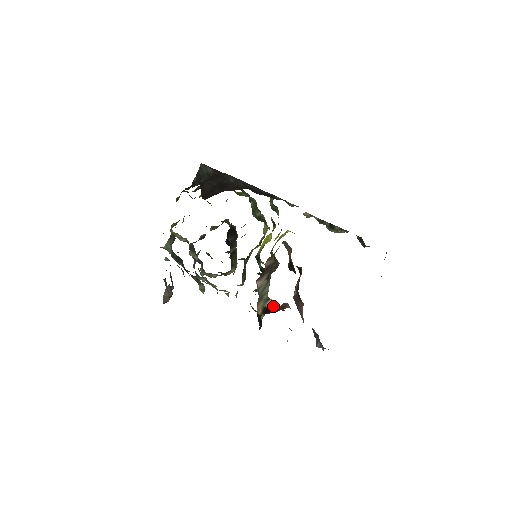
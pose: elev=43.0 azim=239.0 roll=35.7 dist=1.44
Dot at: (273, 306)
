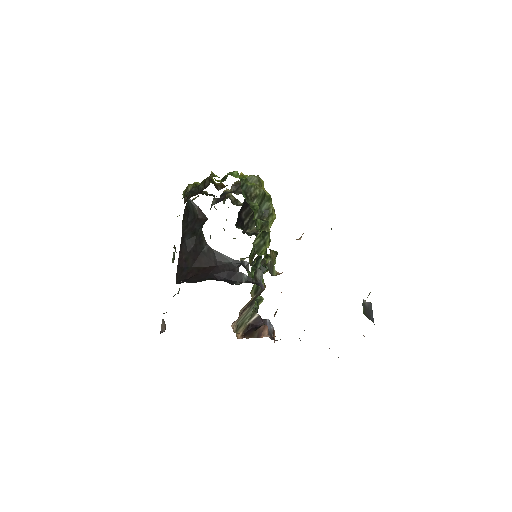
Dot at: (257, 321)
